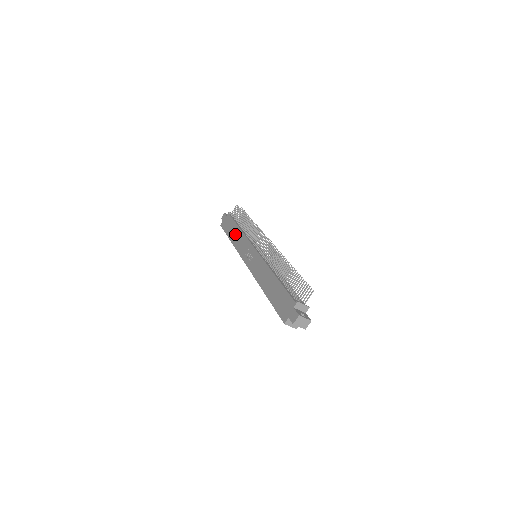
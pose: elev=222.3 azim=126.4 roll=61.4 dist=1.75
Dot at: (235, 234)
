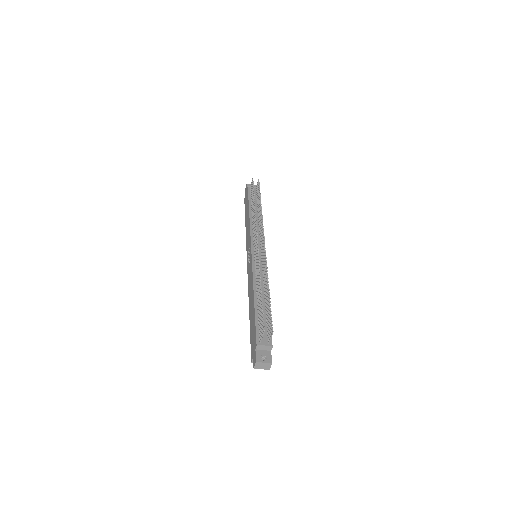
Dot at: (247, 220)
